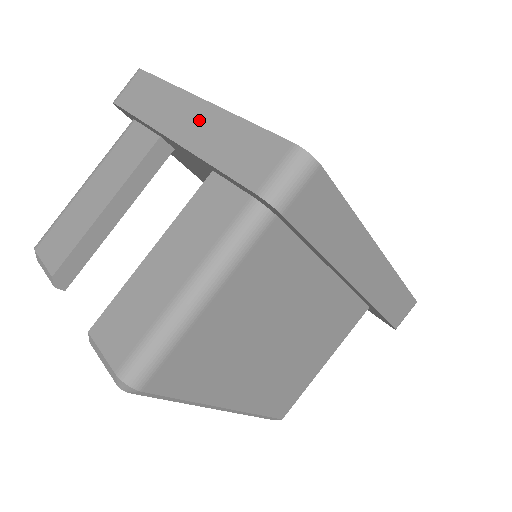
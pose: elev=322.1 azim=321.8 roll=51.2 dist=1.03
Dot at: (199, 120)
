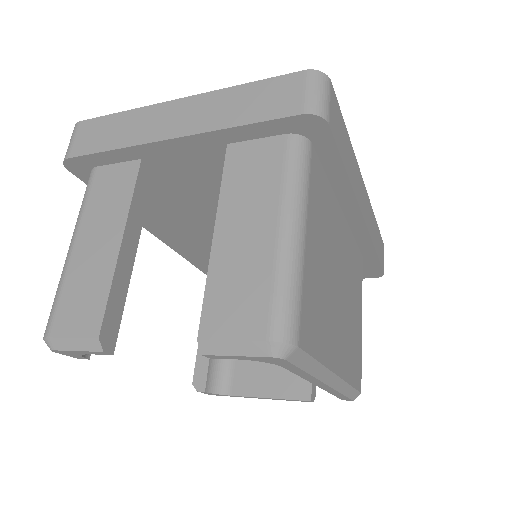
Dot at: (190, 111)
